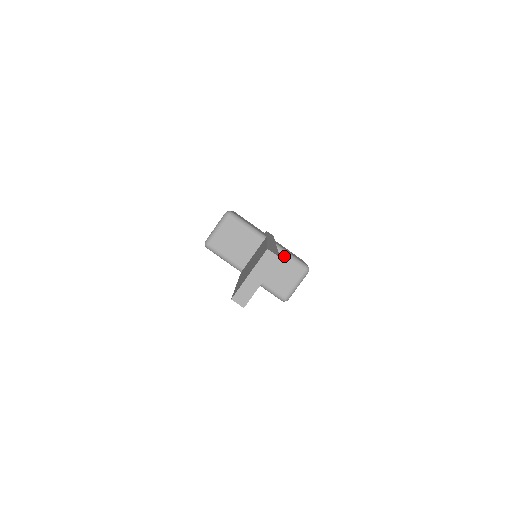
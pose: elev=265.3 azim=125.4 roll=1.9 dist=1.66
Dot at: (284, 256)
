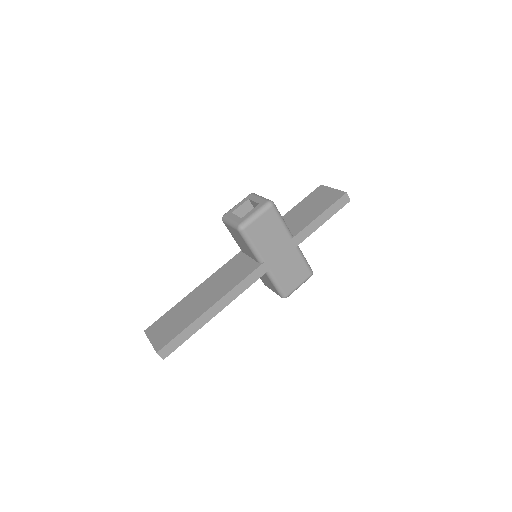
Dot at: (270, 280)
